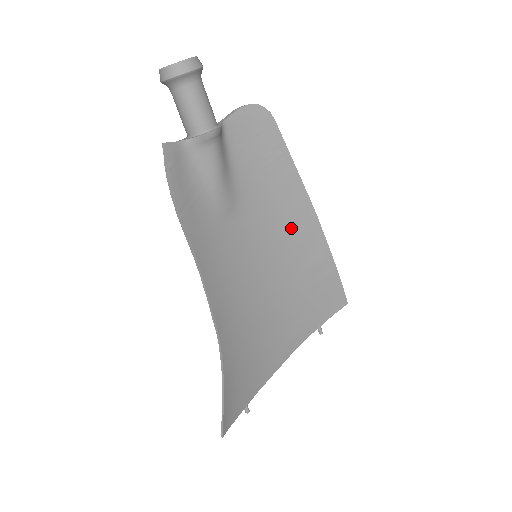
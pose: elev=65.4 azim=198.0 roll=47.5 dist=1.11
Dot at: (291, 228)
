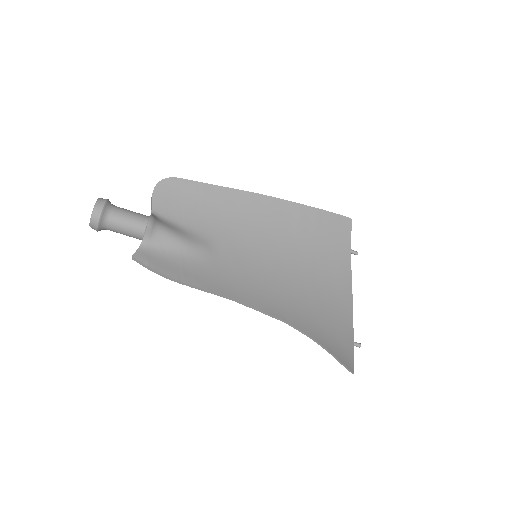
Dot at: (259, 219)
